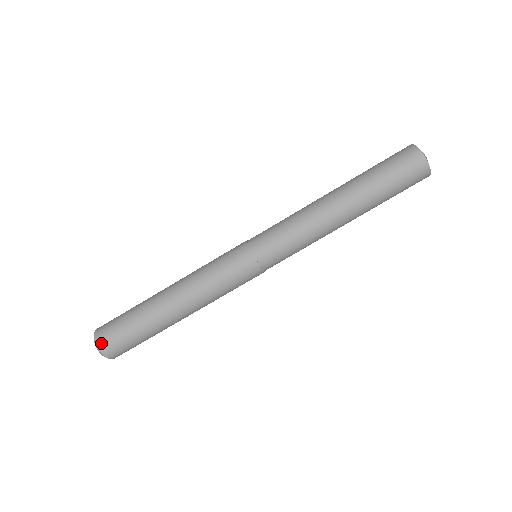
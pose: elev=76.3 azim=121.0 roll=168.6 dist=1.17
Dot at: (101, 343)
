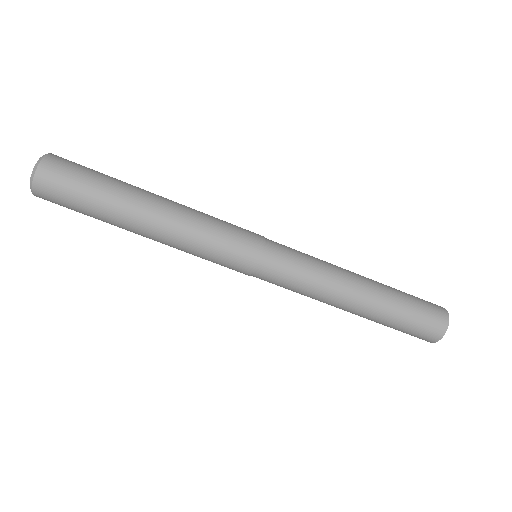
Dot at: (52, 158)
